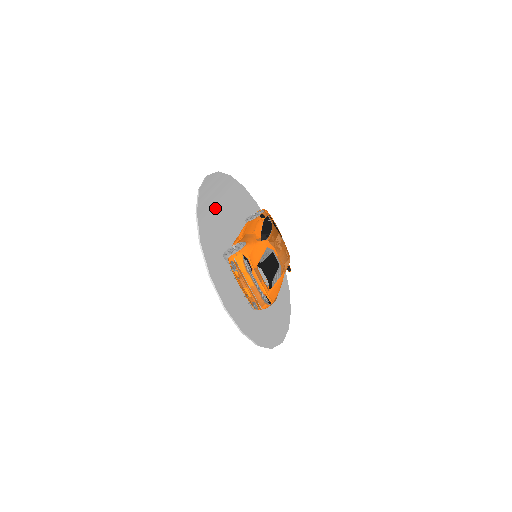
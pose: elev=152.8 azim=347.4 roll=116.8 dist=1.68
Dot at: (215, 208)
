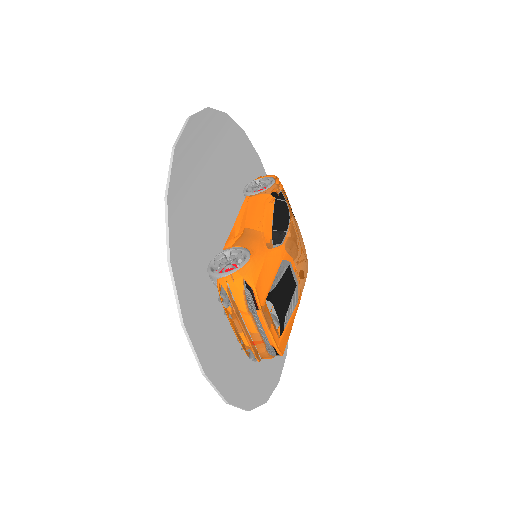
Dot at: (199, 180)
